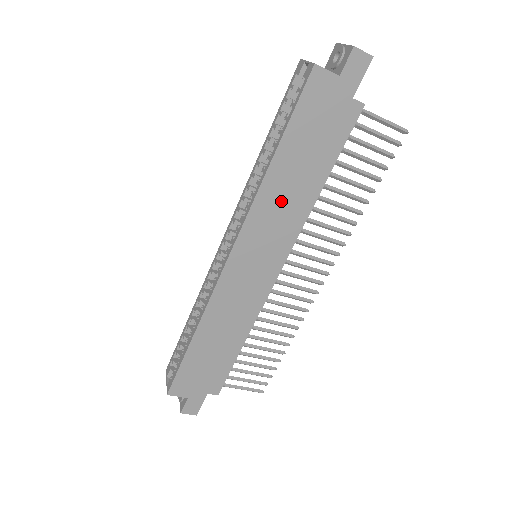
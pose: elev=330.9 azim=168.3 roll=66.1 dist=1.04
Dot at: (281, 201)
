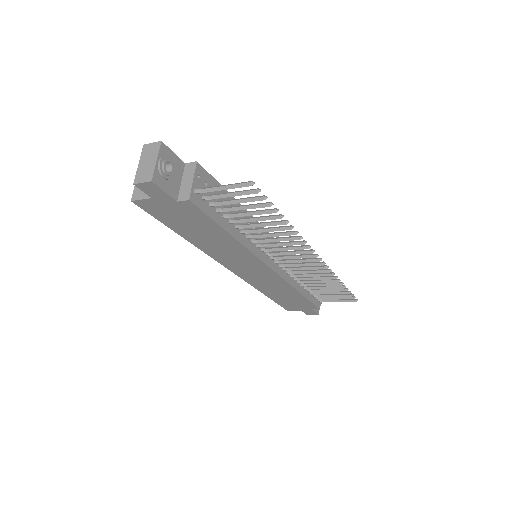
Dot at: (219, 249)
